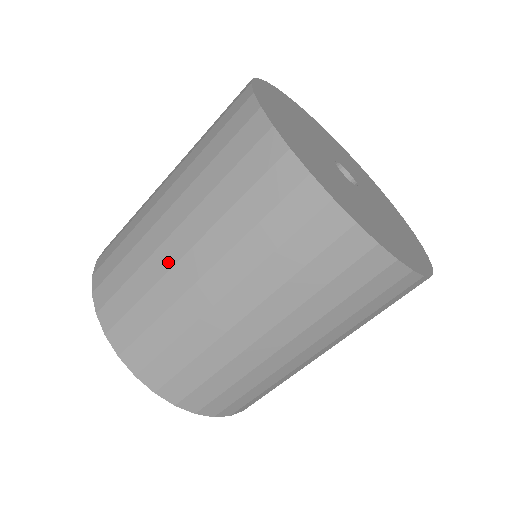
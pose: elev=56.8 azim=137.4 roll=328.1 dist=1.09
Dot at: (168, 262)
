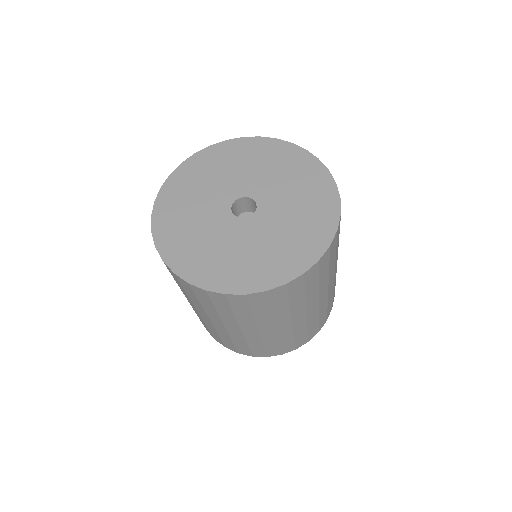
Dot at: occluded
